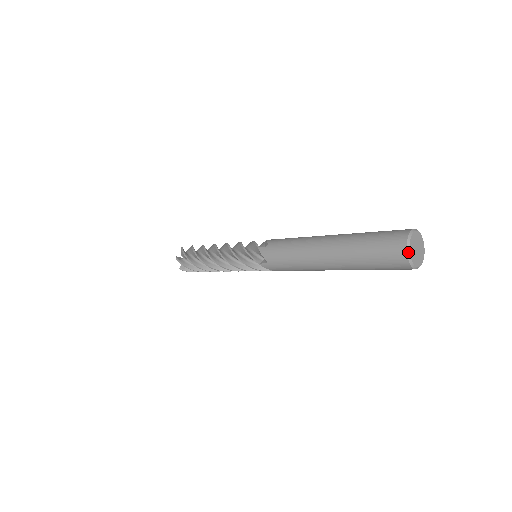
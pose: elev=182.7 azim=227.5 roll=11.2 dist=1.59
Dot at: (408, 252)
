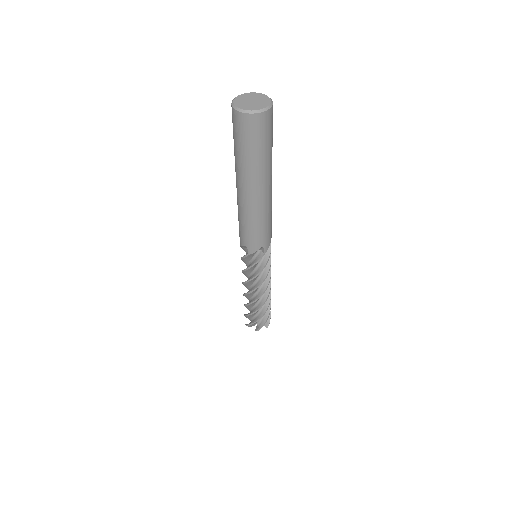
Dot at: (234, 99)
